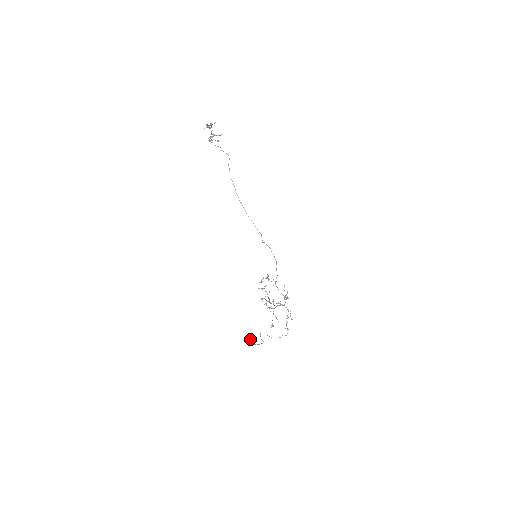
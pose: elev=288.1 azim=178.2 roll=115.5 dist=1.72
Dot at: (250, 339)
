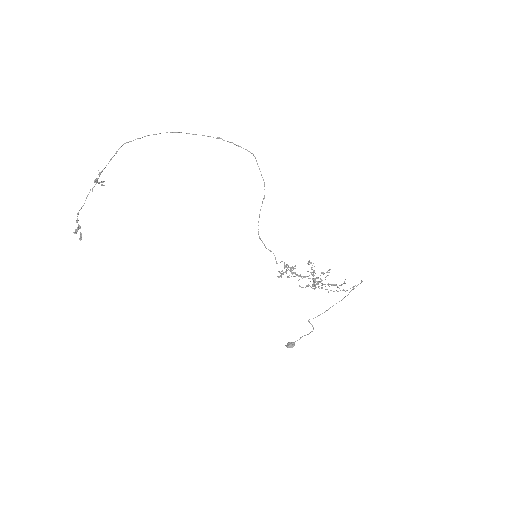
Dot at: occluded
